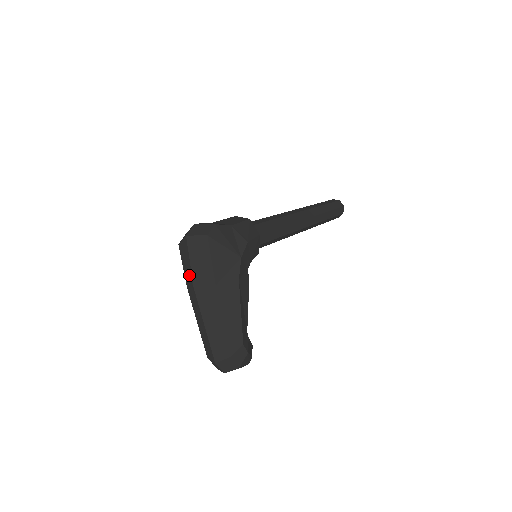
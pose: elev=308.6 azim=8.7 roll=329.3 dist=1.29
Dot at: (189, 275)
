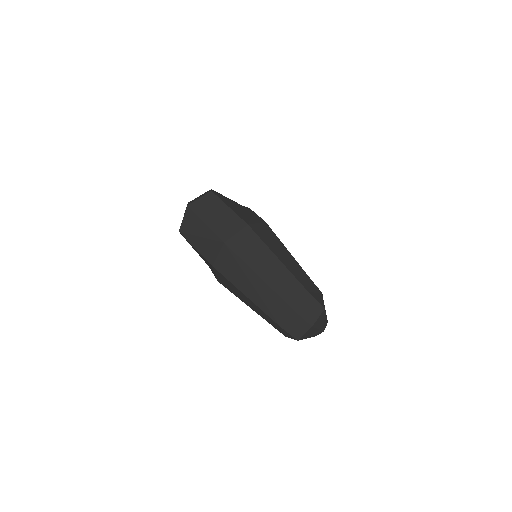
Dot at: (210, 239)
